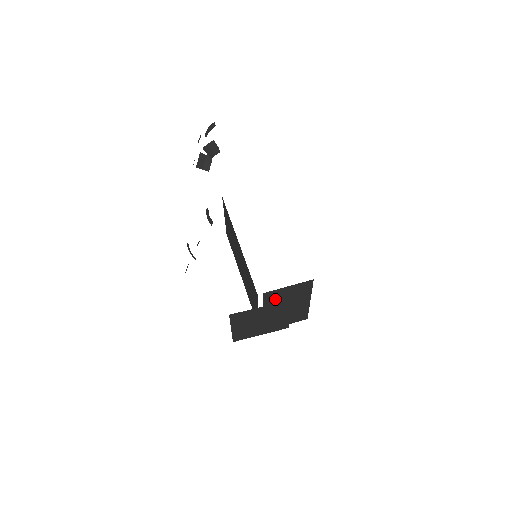
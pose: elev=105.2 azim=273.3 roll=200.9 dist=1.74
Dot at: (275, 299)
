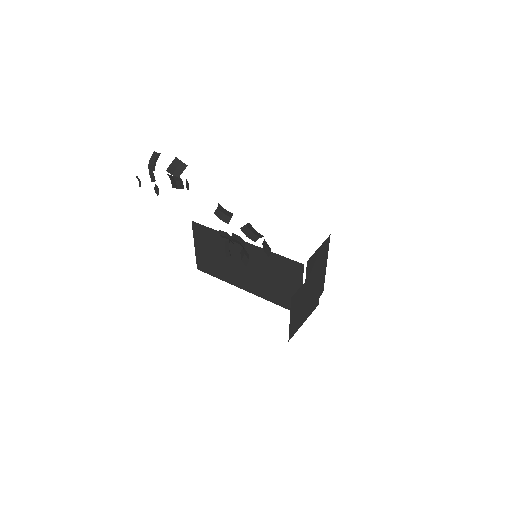
Dot at: (311, 269)
